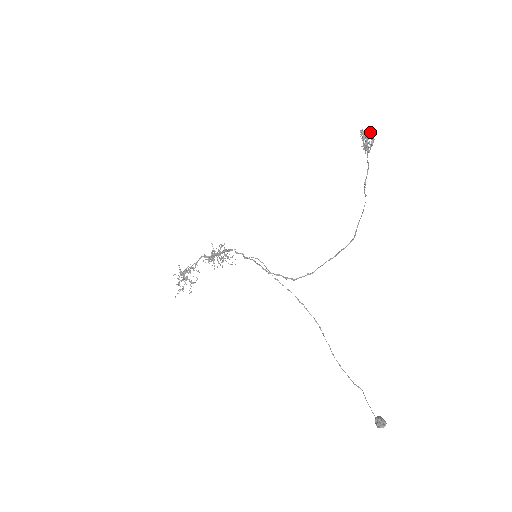
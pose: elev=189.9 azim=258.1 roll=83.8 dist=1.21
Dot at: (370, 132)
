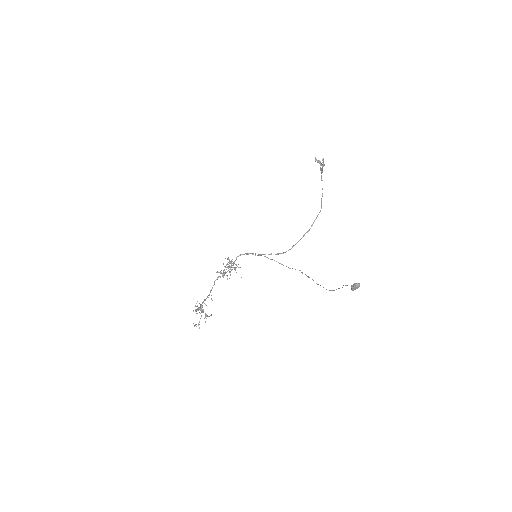
Dot at: occluded
